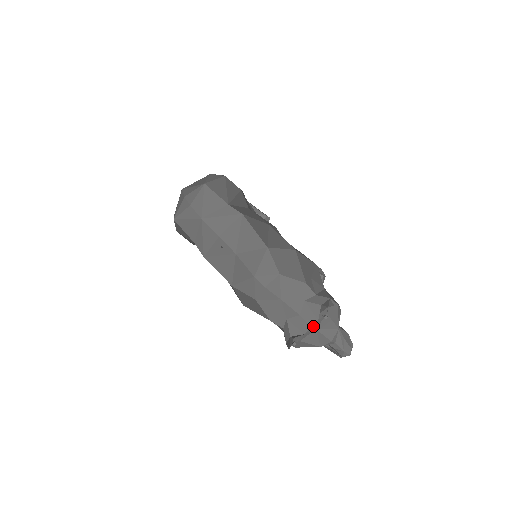
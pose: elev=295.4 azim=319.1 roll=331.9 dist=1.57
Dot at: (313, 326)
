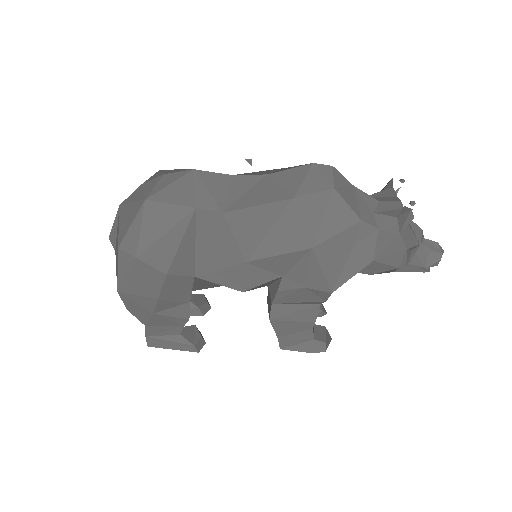
Dot at: (400, 203)
